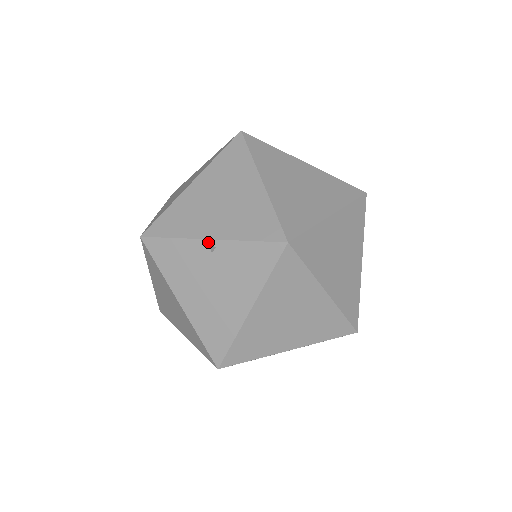
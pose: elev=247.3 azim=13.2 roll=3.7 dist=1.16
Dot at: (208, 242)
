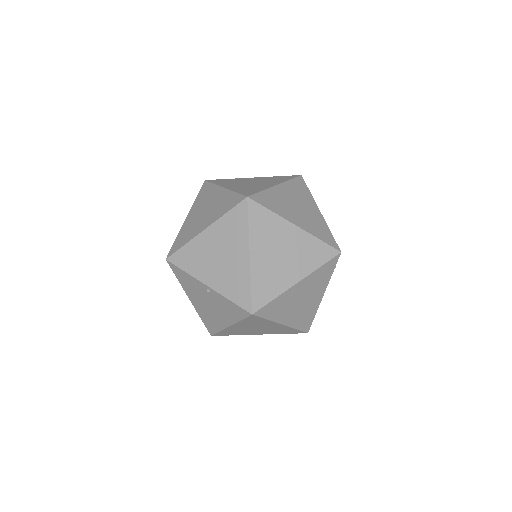
Dot at: (206, 286)
